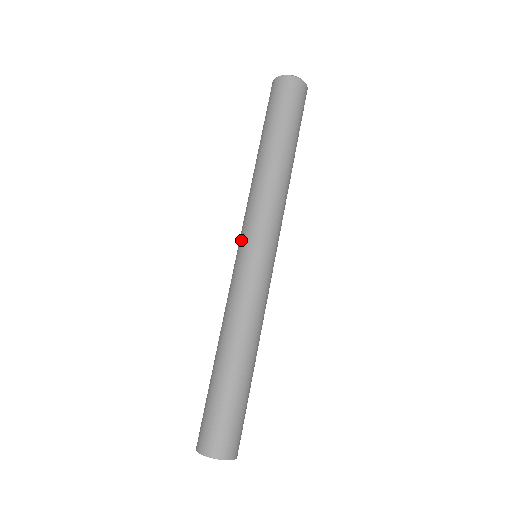
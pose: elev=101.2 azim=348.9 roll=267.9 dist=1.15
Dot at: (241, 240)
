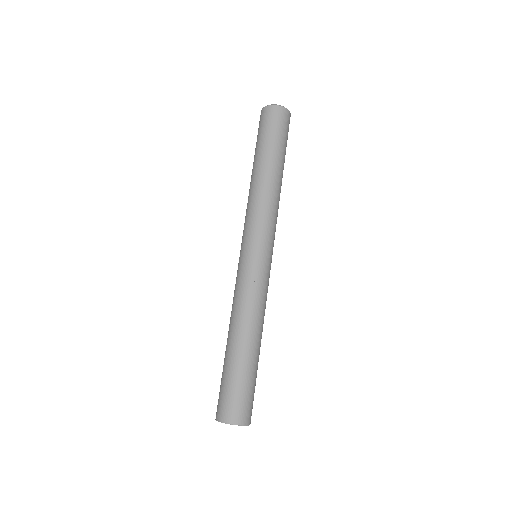
Dot at: (249, 242)
